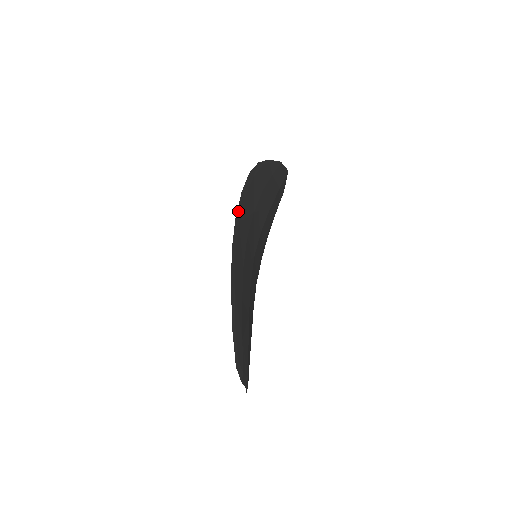
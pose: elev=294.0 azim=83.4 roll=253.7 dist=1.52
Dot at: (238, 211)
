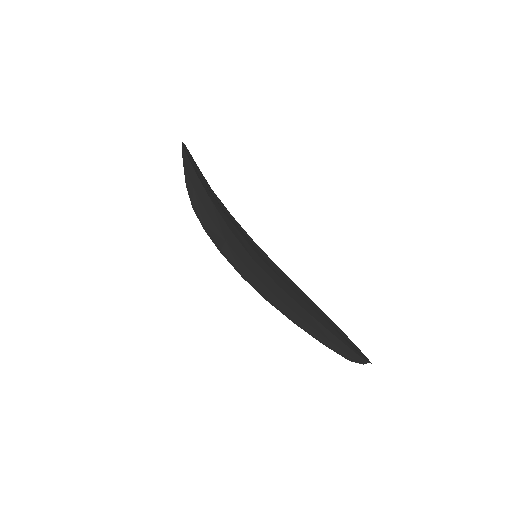
Dot at: (249, 236)
